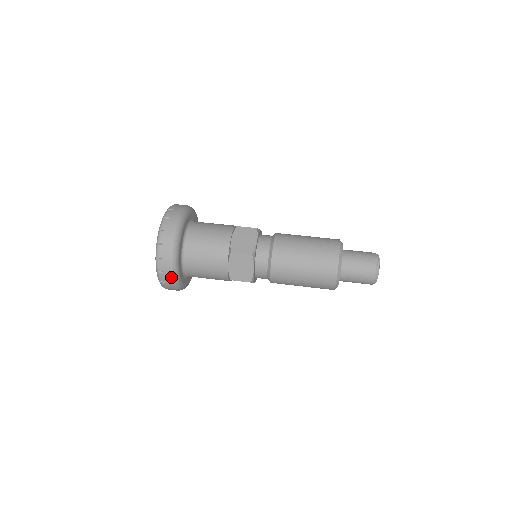
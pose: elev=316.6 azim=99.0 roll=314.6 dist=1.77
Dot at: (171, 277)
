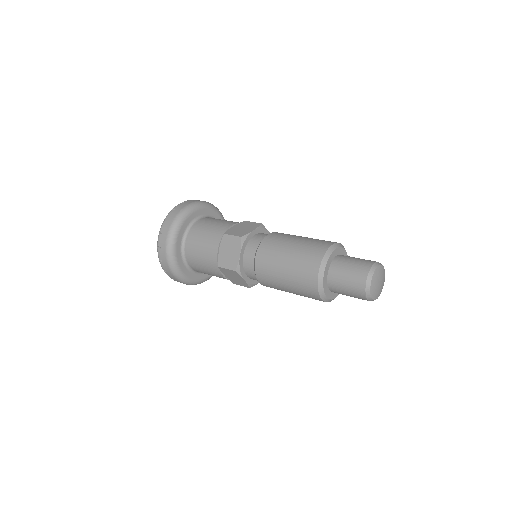
Dot at: (183, 283)
